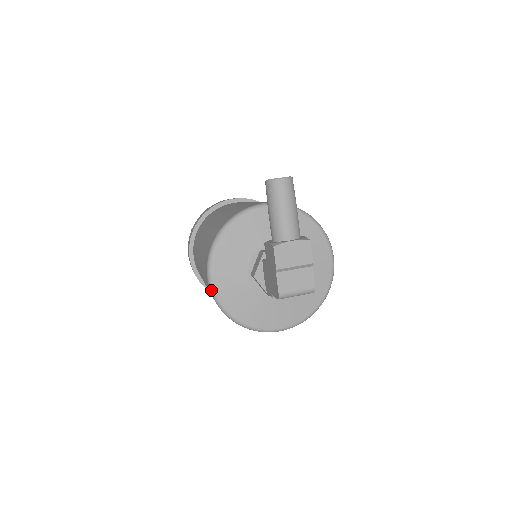
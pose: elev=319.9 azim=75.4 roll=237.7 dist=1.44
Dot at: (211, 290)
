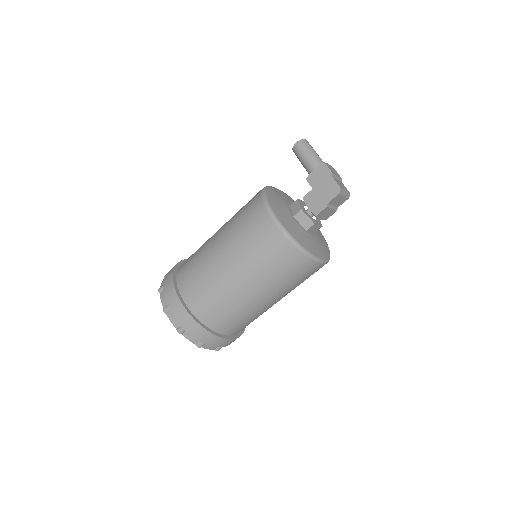
Dot at: (277, 222)
